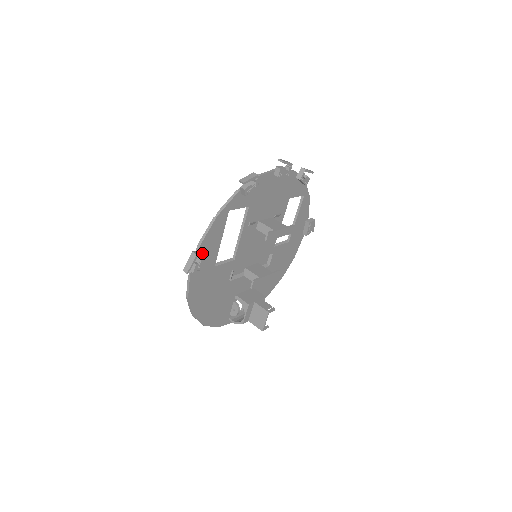
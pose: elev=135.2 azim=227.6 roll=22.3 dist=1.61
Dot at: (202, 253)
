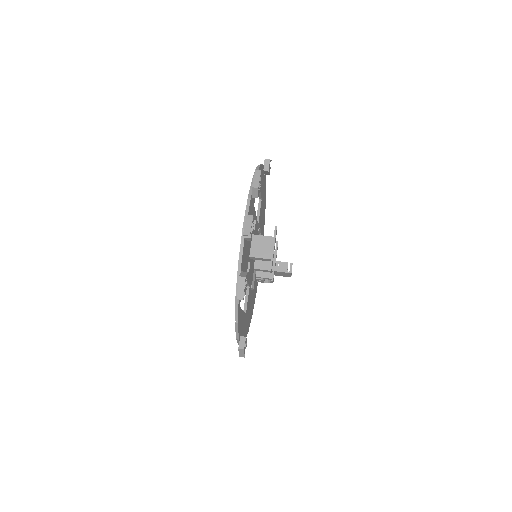
Dot at: (244, 341)
